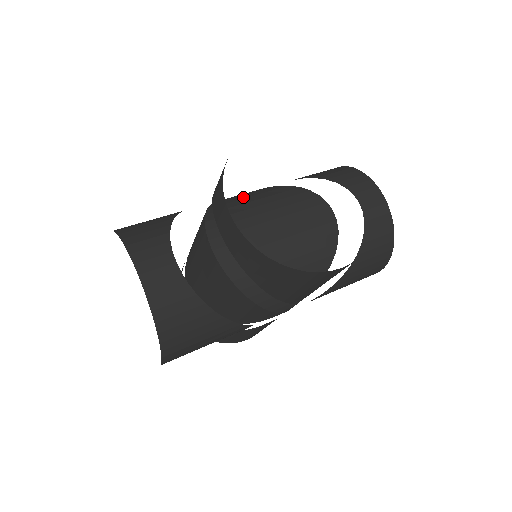
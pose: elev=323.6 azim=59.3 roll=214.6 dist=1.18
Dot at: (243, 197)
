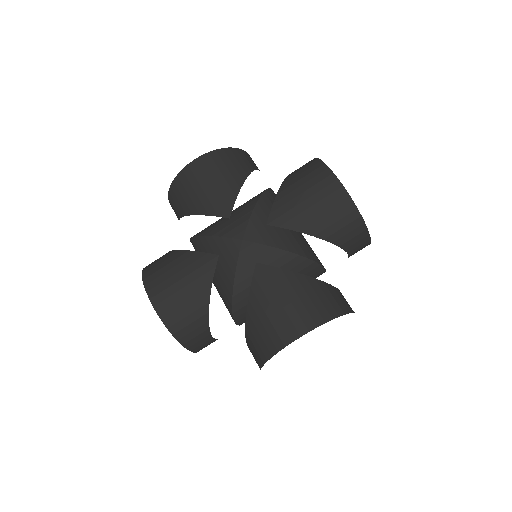
Dot at: occluded
